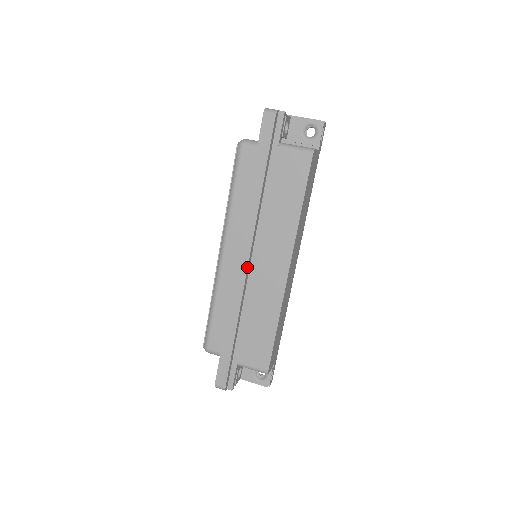
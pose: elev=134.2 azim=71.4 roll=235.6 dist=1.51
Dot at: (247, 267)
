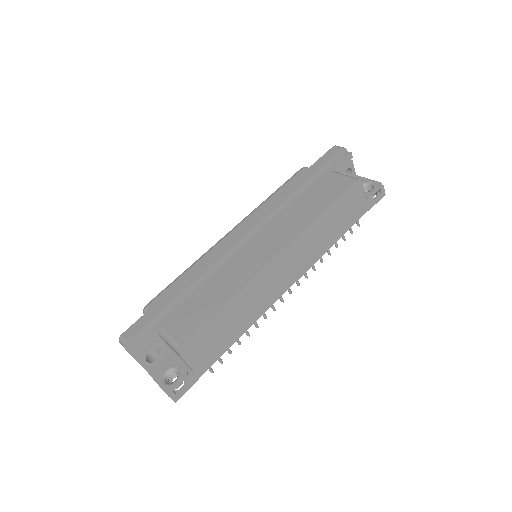
Dot at: (240, 239)
